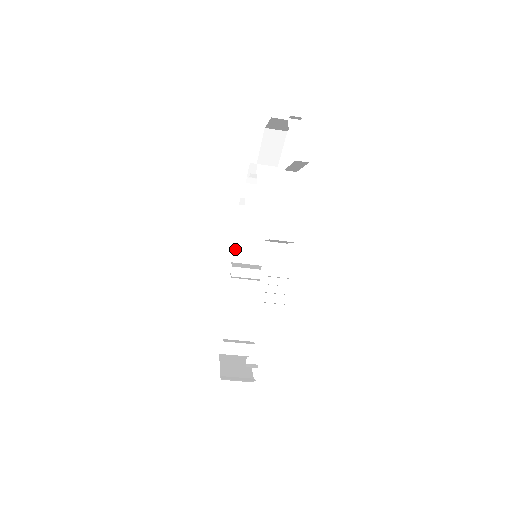
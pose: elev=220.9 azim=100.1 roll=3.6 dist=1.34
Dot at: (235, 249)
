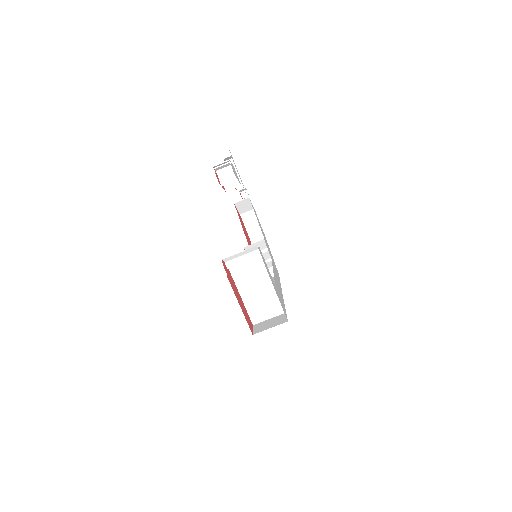
Dot at: occluded
